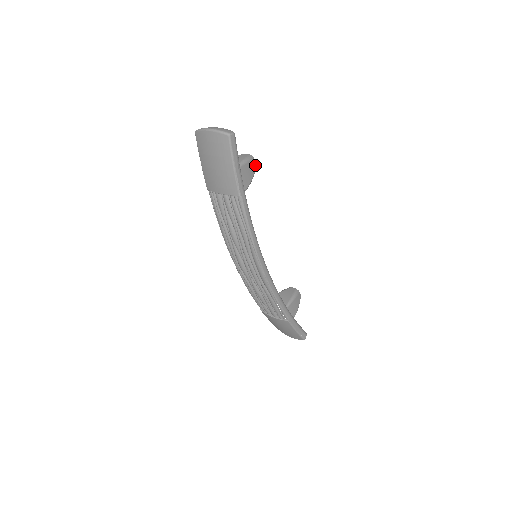
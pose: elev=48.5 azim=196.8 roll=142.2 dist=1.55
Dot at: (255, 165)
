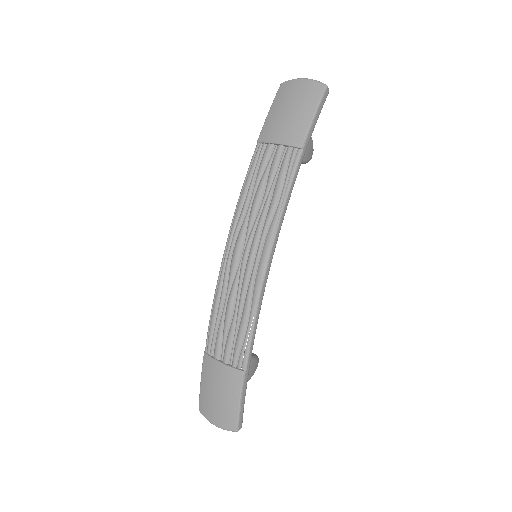
Dot at: (311, 156)
